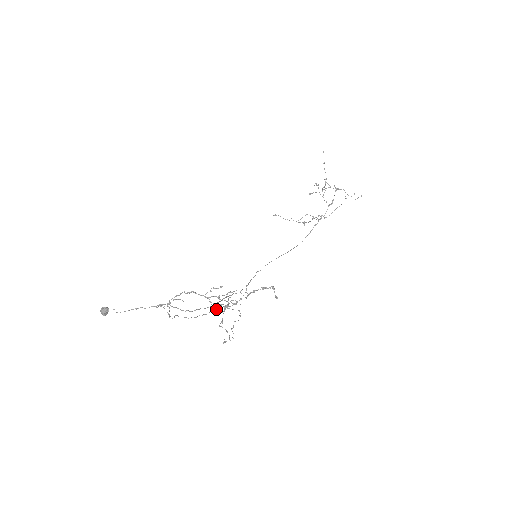
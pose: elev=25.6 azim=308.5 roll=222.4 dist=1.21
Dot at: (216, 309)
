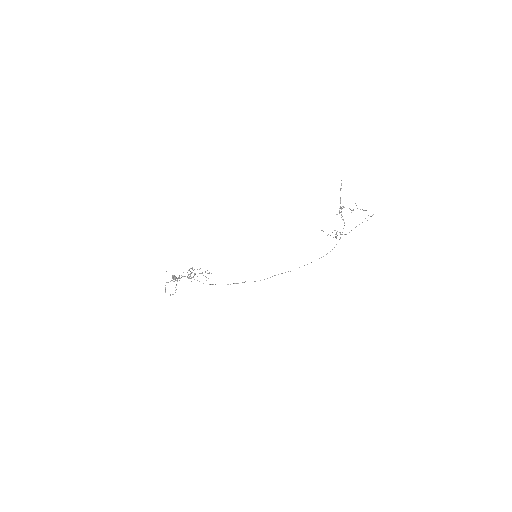
Dot at: occluded
